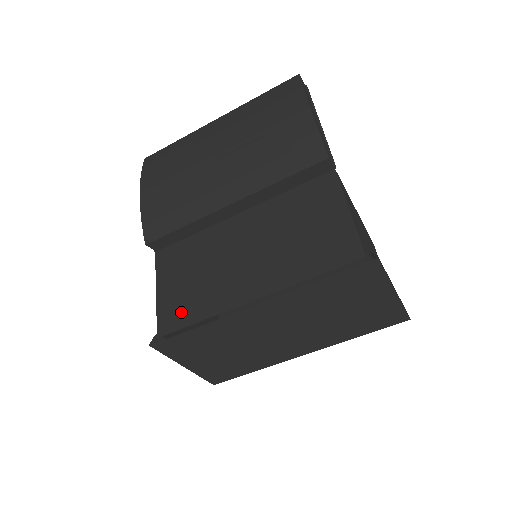
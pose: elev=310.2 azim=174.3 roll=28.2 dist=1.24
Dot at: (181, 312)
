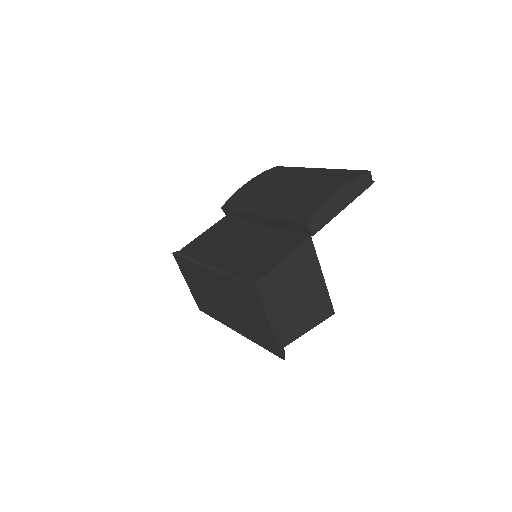
Dot at: (194, 249)
